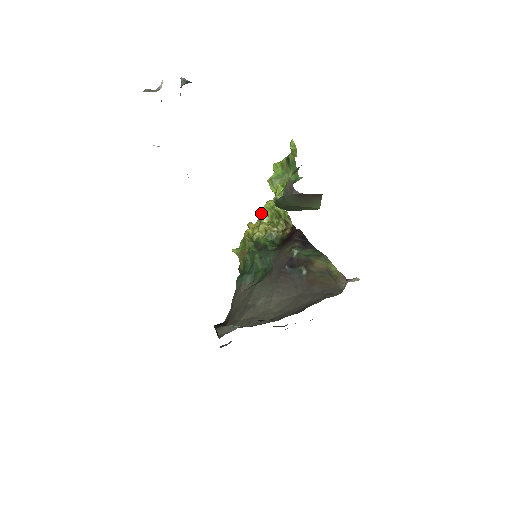
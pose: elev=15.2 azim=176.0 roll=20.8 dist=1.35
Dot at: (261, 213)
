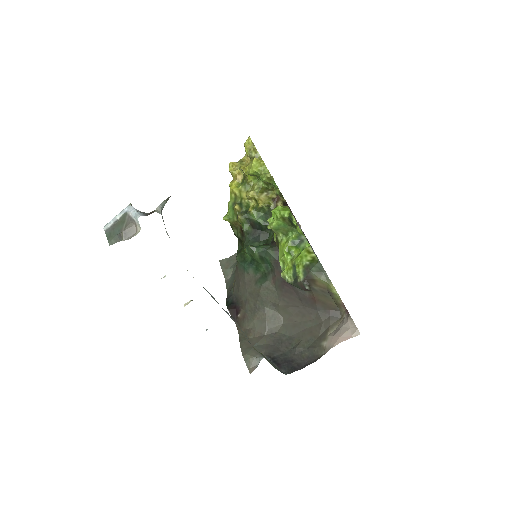
Dot at: (246, 175)
